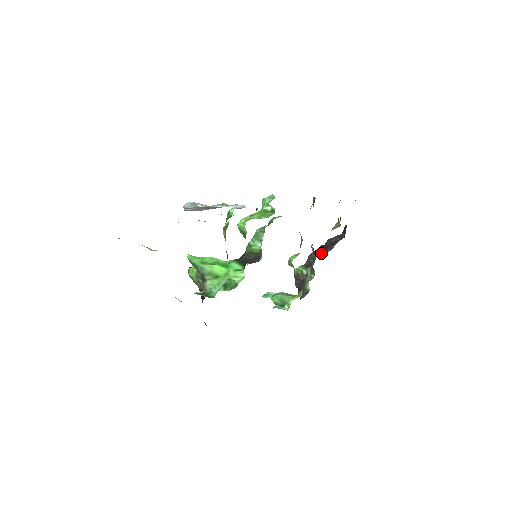
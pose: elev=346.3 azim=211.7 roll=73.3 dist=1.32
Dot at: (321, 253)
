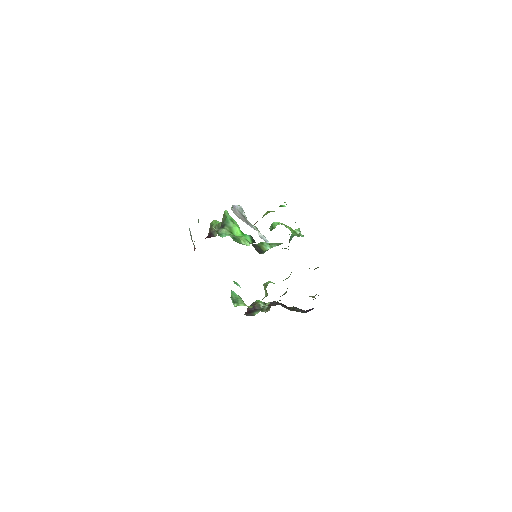
Dot at: (283, 306)
